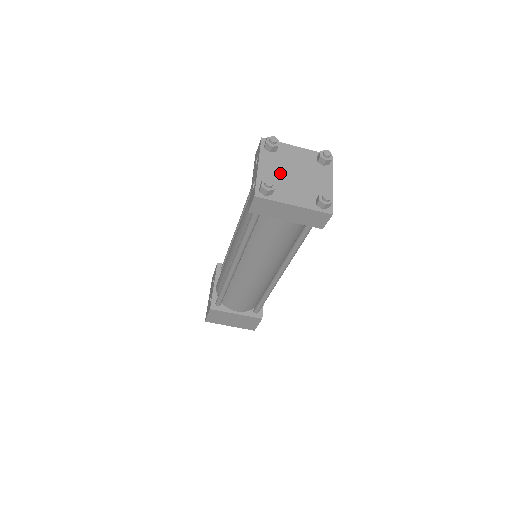
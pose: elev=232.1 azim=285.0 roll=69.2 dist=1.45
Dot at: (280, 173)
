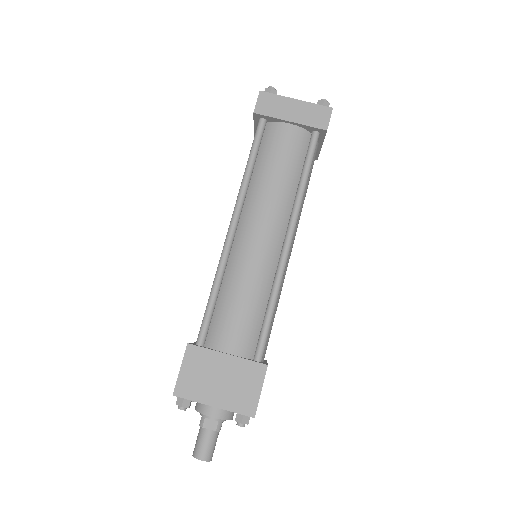
Dot at: occluded
